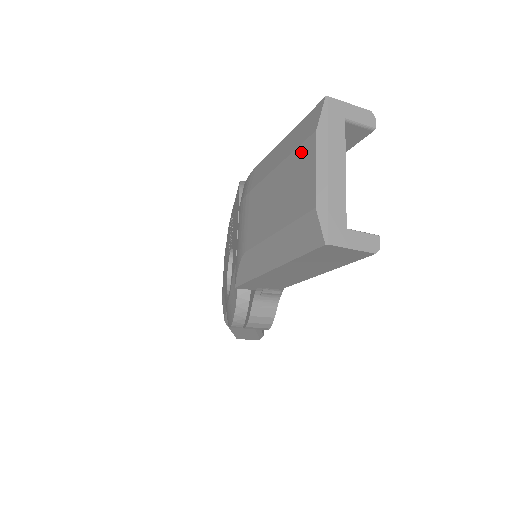
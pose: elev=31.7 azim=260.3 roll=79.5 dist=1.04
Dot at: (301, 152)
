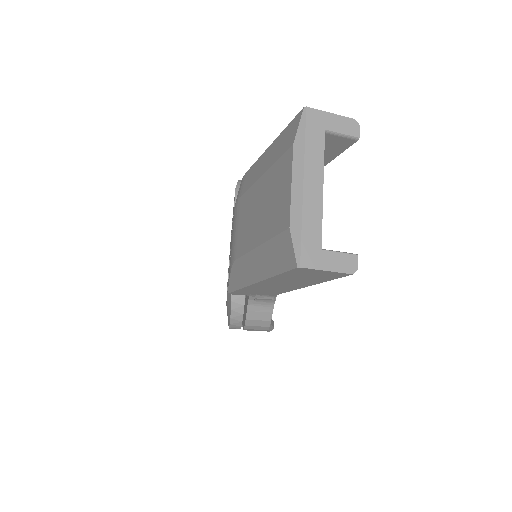
Dot at: (280, 165)
